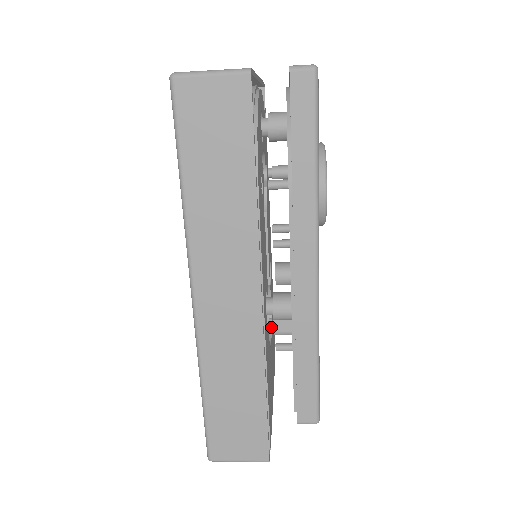
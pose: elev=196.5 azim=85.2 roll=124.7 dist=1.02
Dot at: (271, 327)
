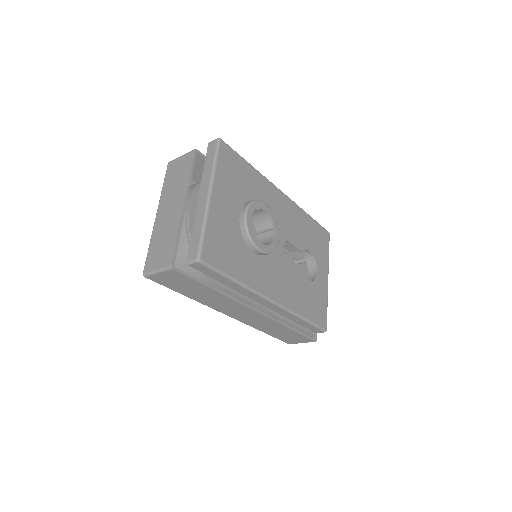
Dot at: occluded
